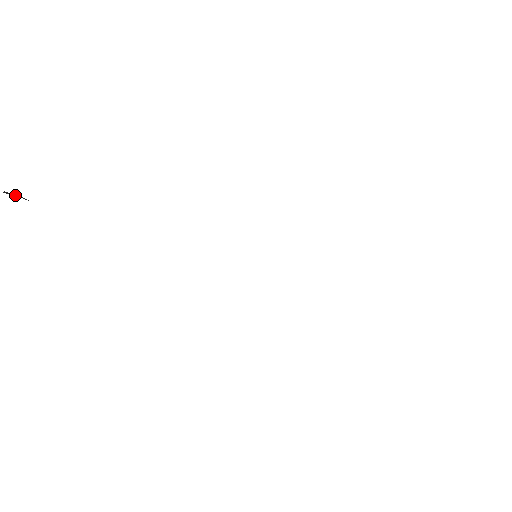
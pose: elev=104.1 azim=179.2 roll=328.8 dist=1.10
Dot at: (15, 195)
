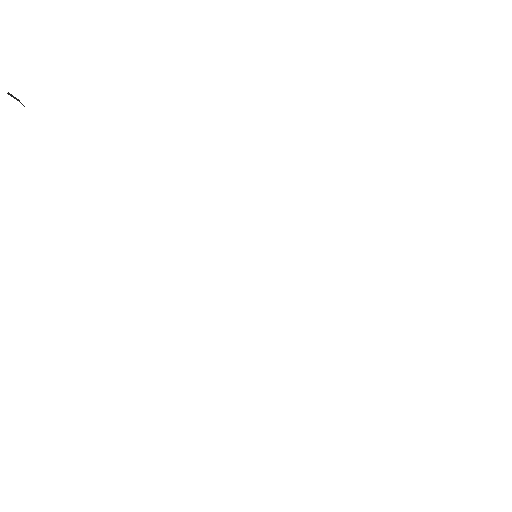
Dot at: (17, 99)
